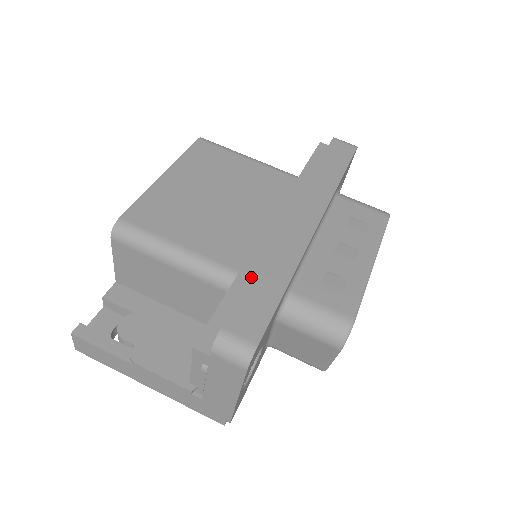
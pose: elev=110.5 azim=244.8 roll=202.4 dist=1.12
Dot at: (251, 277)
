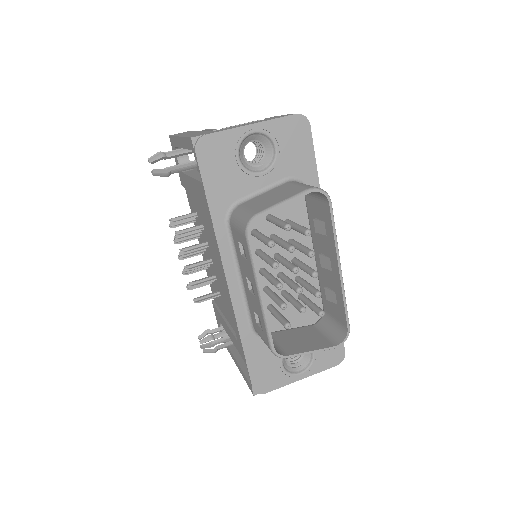
Dot at: occluded
